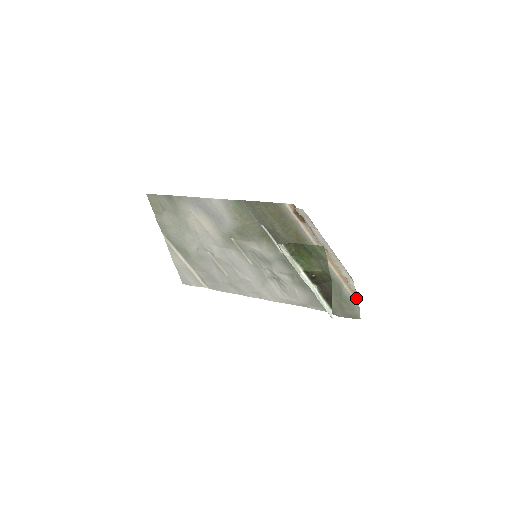
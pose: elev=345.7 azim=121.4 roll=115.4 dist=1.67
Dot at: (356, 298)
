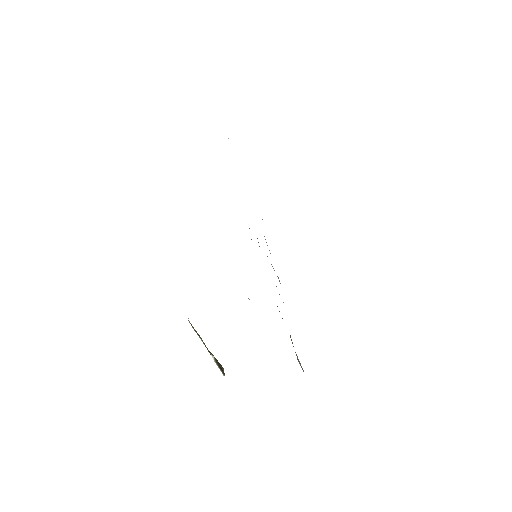
Dot at: occluded
